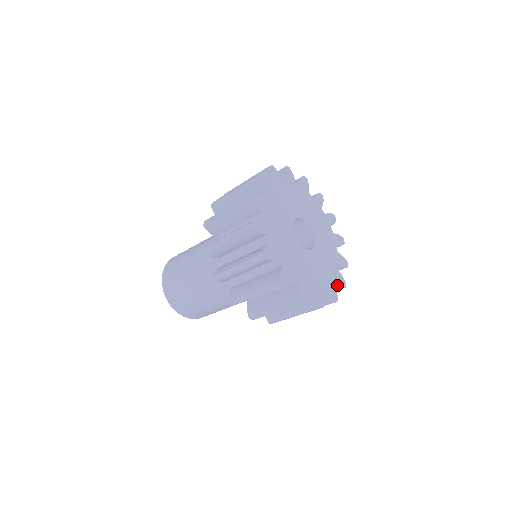
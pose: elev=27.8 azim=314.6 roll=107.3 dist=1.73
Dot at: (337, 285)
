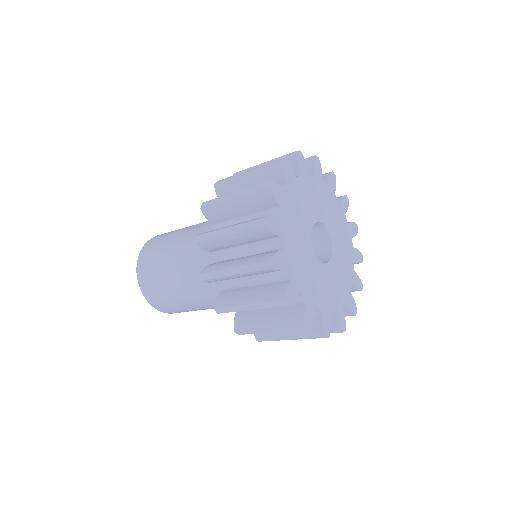
Dot at: (318, 325)
